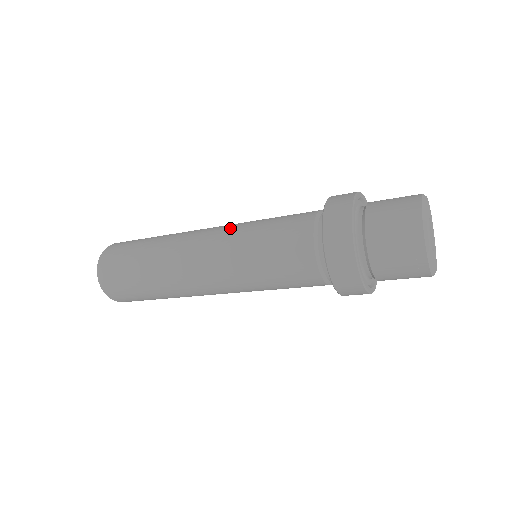
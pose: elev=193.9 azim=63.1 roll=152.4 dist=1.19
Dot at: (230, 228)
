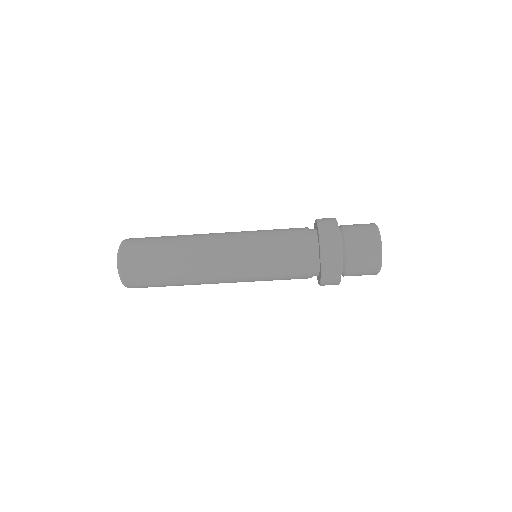
Dot at: (242, 235)
